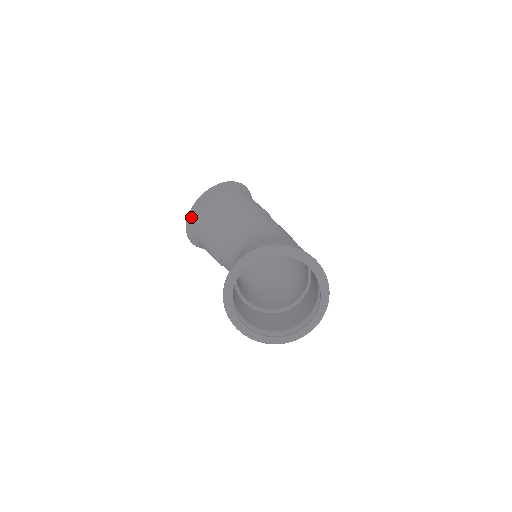
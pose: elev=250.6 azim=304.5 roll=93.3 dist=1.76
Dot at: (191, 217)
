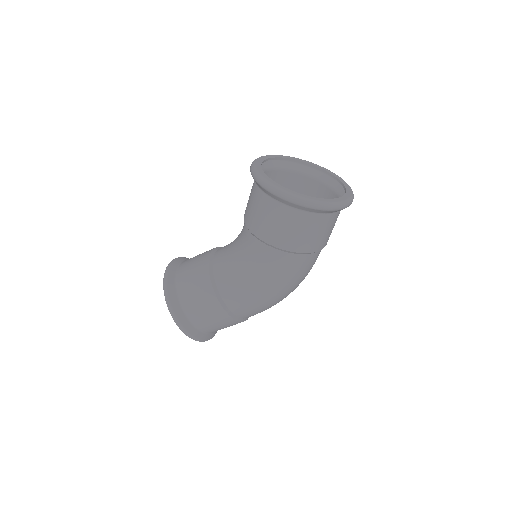
Dot at: (169, 272)
